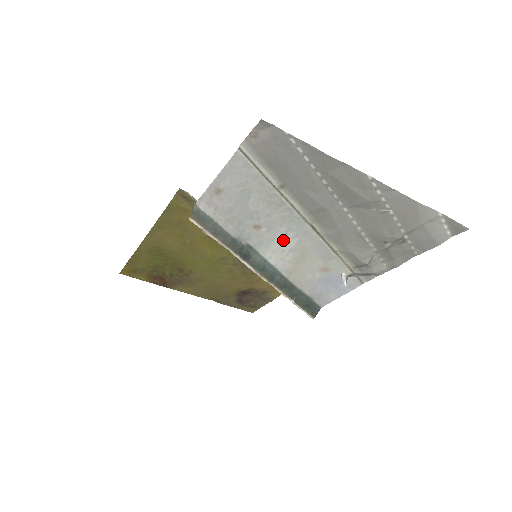
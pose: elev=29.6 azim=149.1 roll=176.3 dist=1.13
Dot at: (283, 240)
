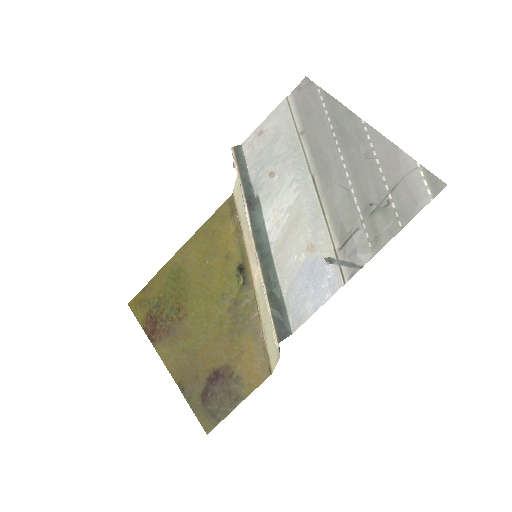
Dot at: (286, 194)
